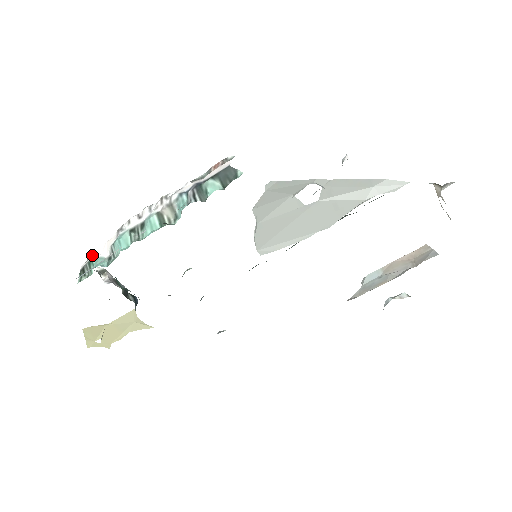
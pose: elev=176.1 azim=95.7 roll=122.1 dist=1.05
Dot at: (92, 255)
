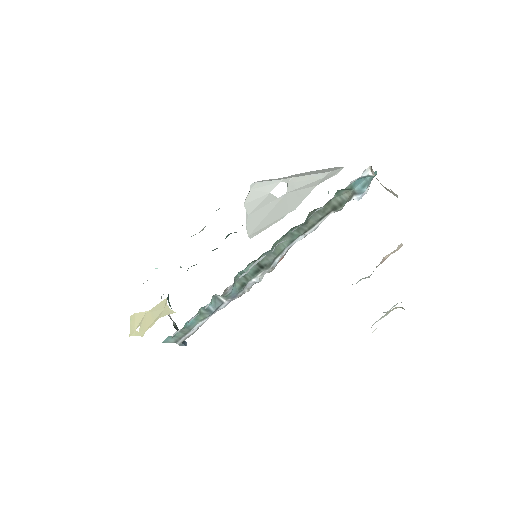
Dot at: occluded
